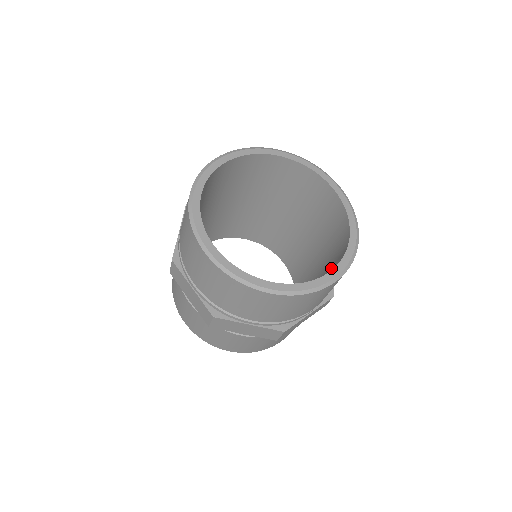
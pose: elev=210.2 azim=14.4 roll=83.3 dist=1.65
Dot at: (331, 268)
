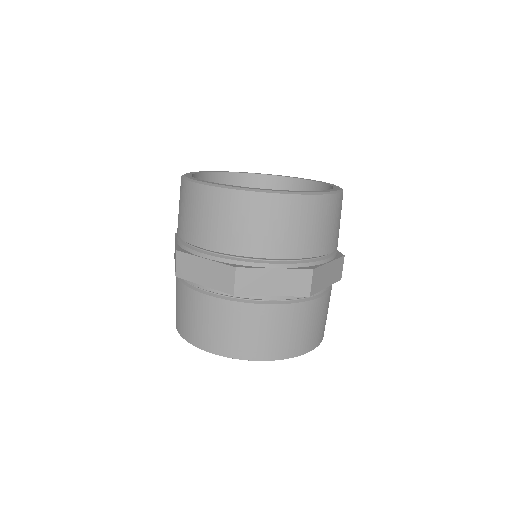
Dot at: occluded
